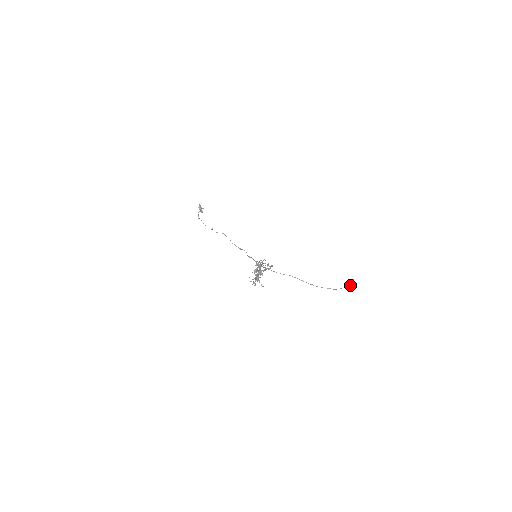
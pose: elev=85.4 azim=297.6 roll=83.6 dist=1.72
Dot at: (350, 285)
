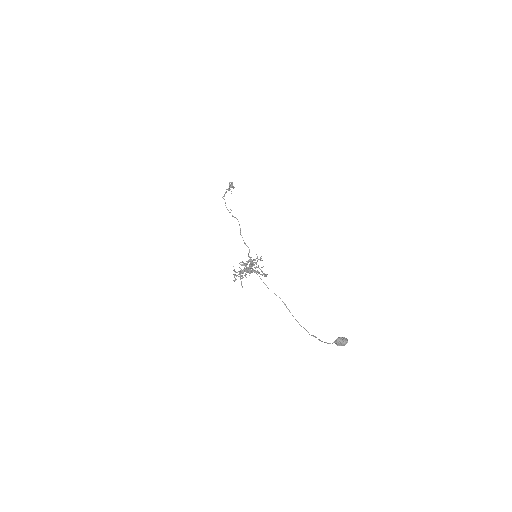
Dot at: (340, 344)
